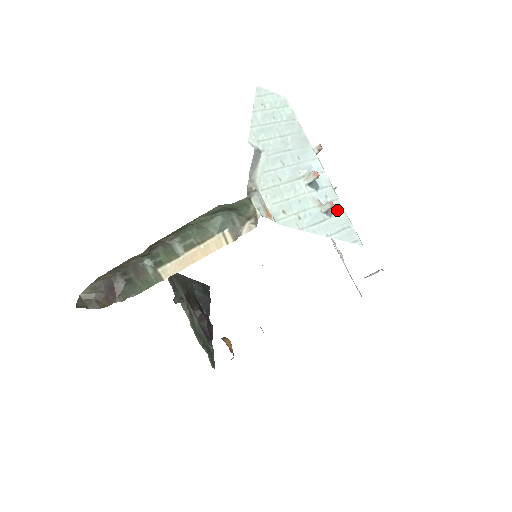
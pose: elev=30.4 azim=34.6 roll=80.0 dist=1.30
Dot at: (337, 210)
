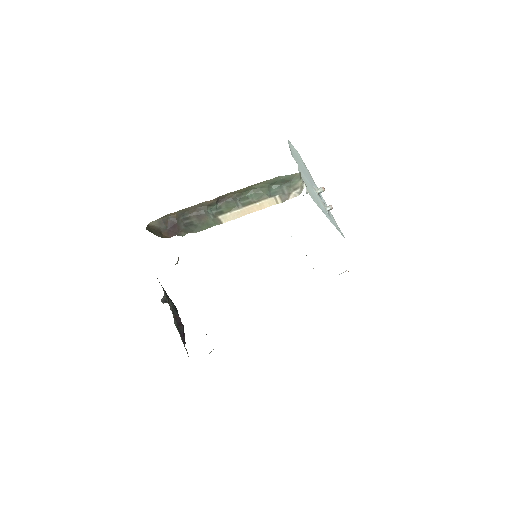
Dot at: (331, 215)
